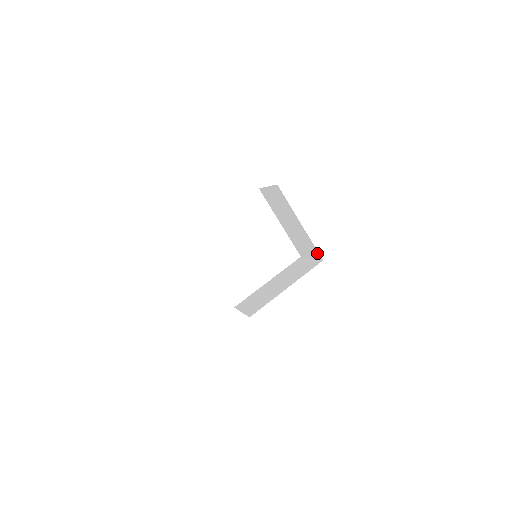
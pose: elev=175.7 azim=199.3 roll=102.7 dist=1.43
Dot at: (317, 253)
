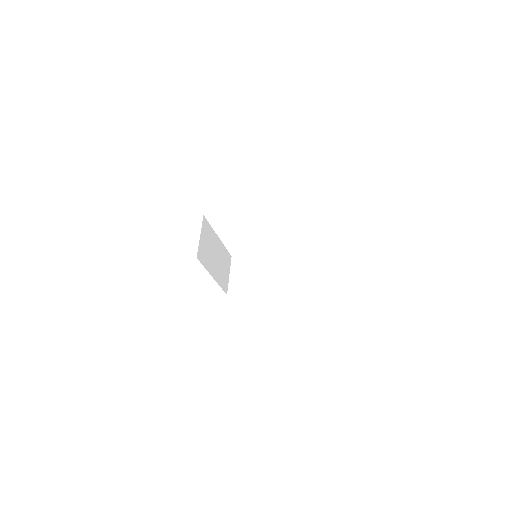
Dot at: occluded
